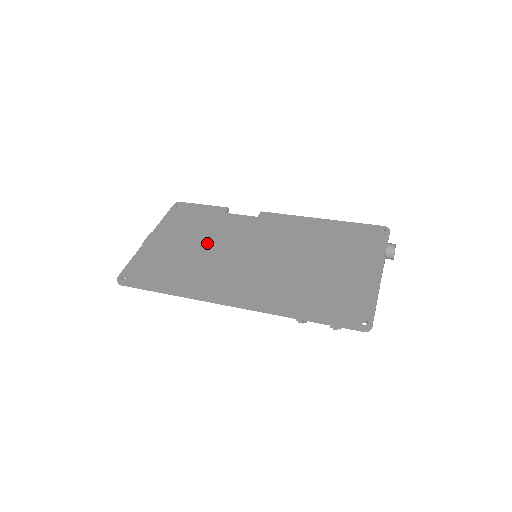
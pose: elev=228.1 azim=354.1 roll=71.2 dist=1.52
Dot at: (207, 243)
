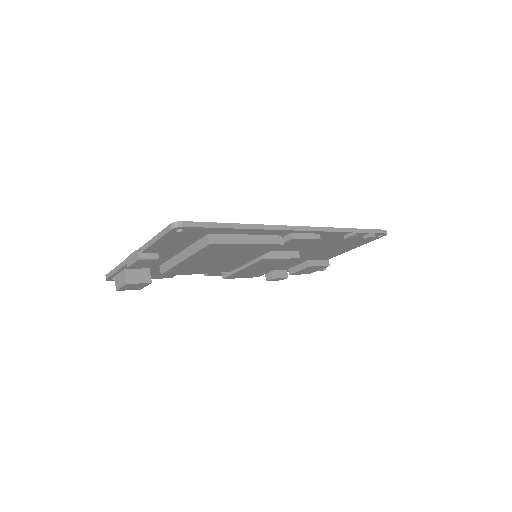
Dot at: occluded
